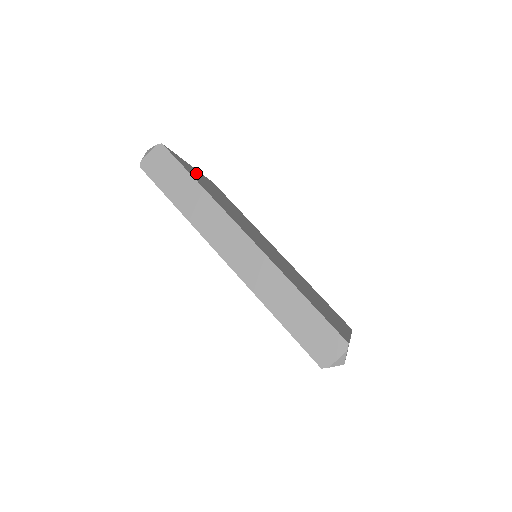
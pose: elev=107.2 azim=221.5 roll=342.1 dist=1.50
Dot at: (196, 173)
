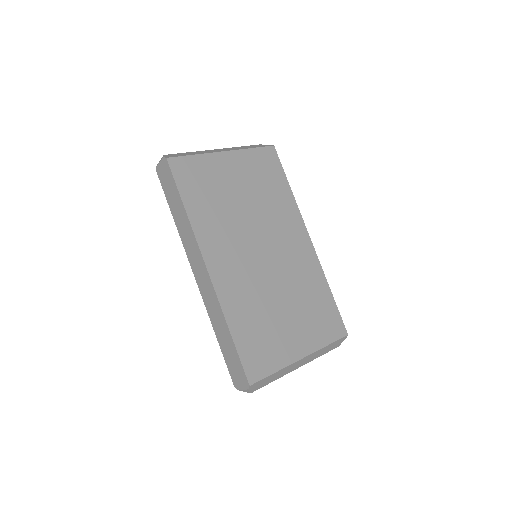
Dot at: (216, 169)
